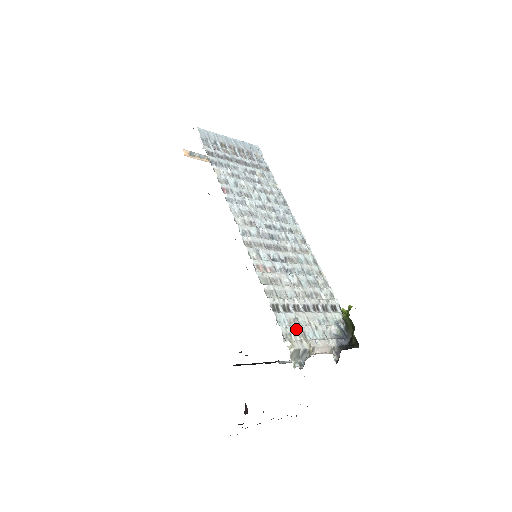
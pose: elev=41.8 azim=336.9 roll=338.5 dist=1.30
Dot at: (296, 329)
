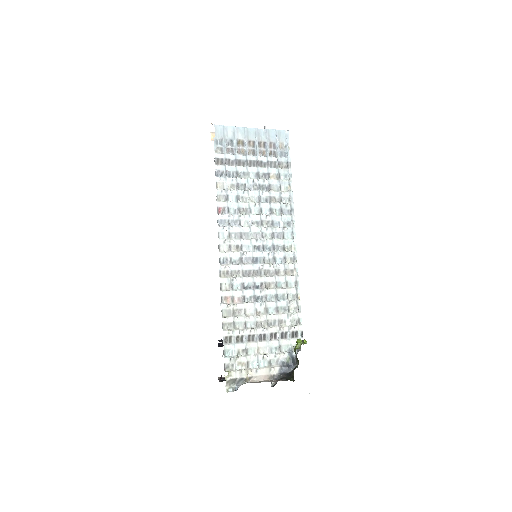
Dot at: (240, 360)
